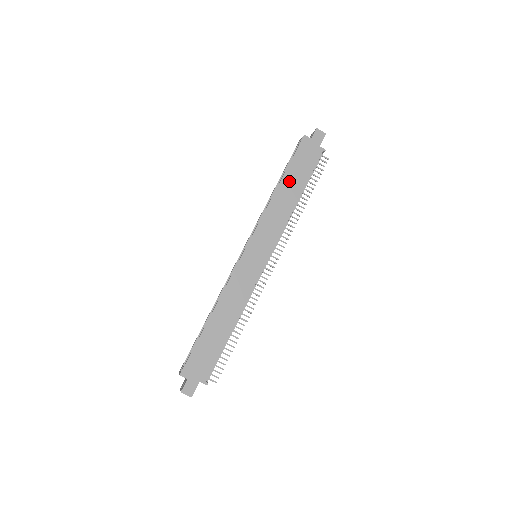
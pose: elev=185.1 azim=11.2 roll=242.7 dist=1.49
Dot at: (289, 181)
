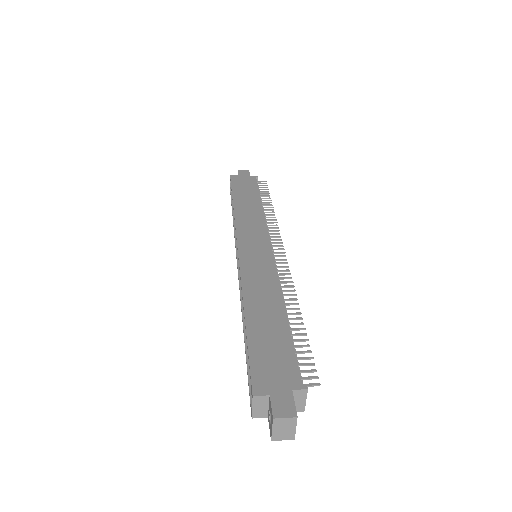
Dot at: (241, 198)
